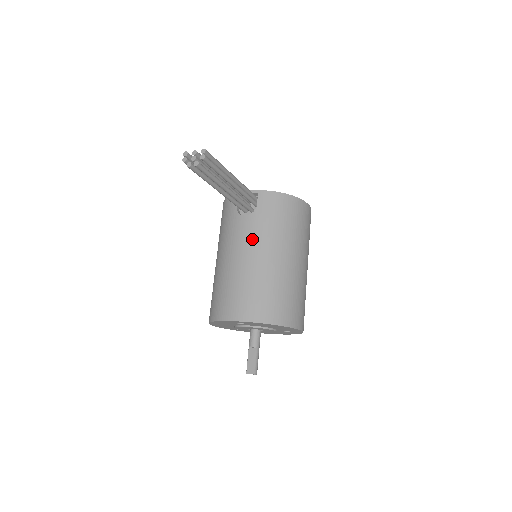
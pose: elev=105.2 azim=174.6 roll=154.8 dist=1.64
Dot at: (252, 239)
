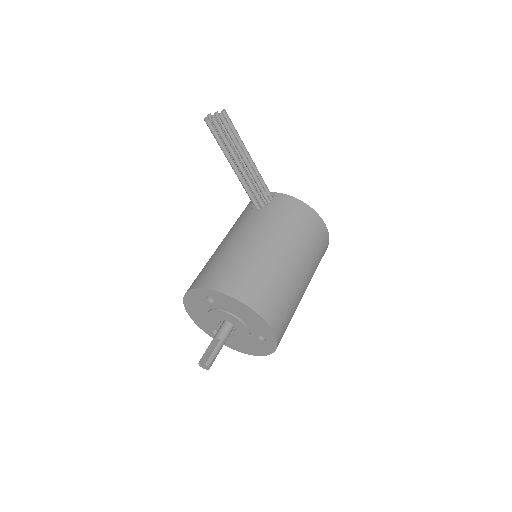
Dot at: (253, 226)
